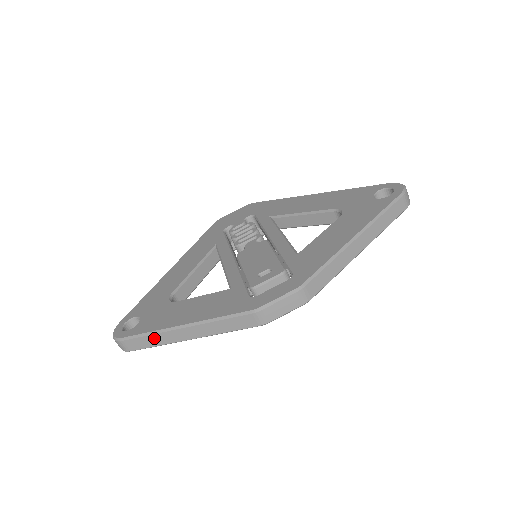
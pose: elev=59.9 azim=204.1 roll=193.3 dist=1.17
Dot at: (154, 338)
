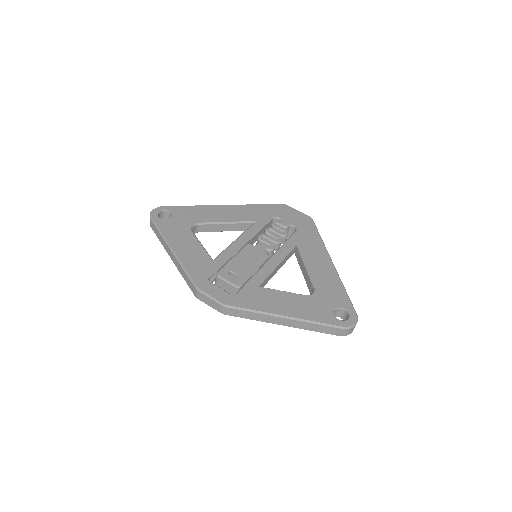
Dot at: (161, 237)
